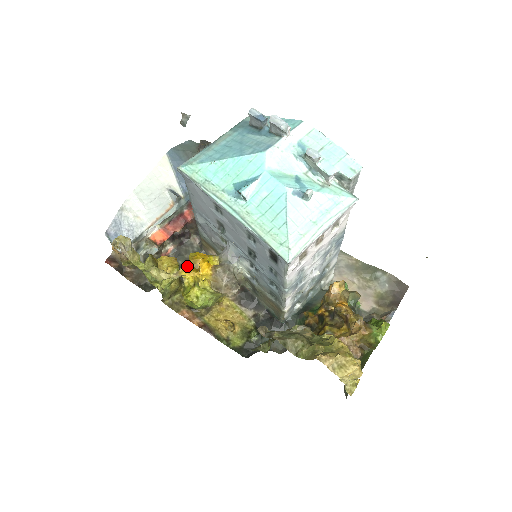
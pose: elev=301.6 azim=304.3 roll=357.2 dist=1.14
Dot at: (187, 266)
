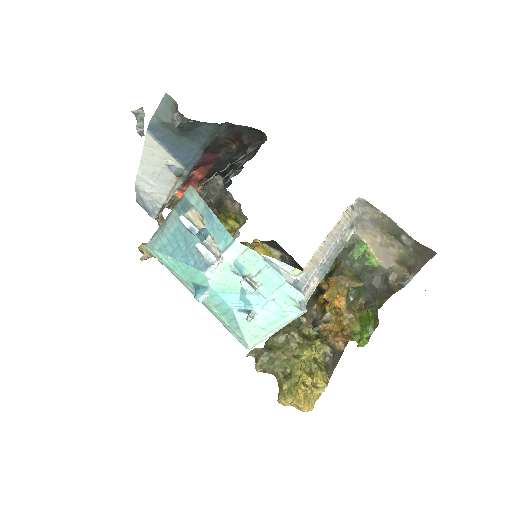
Dot at: occluded
